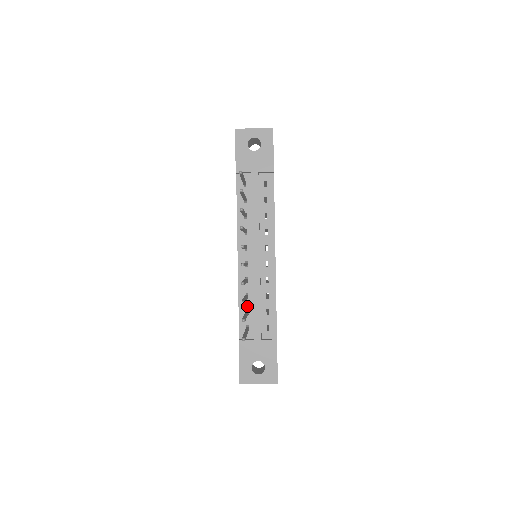
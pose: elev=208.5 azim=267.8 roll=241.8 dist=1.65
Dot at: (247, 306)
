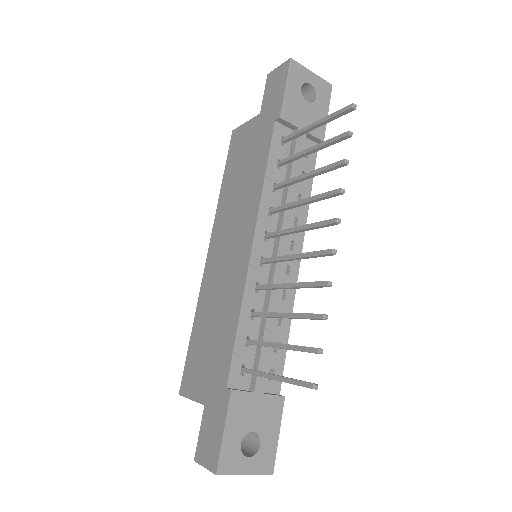
Dot at: (249, 331)
